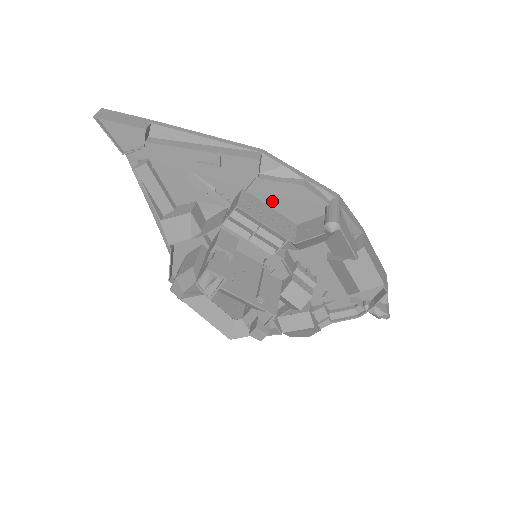
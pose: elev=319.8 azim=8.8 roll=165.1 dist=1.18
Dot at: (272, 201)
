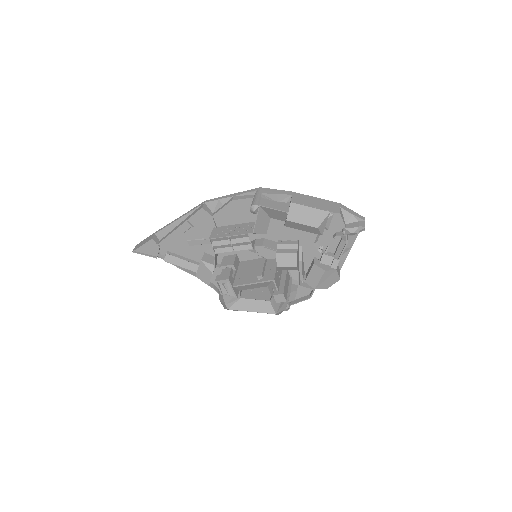
Dot at: (231, 221)
